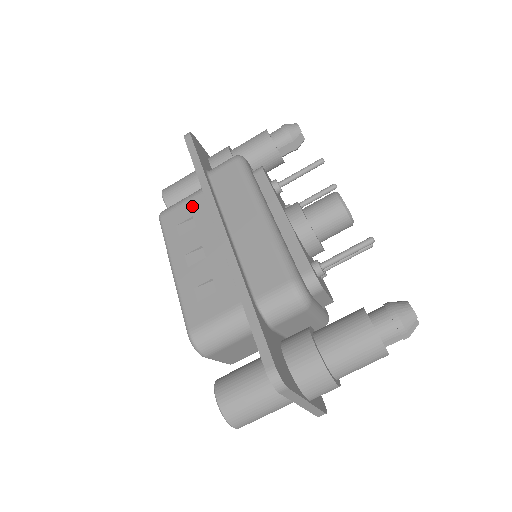
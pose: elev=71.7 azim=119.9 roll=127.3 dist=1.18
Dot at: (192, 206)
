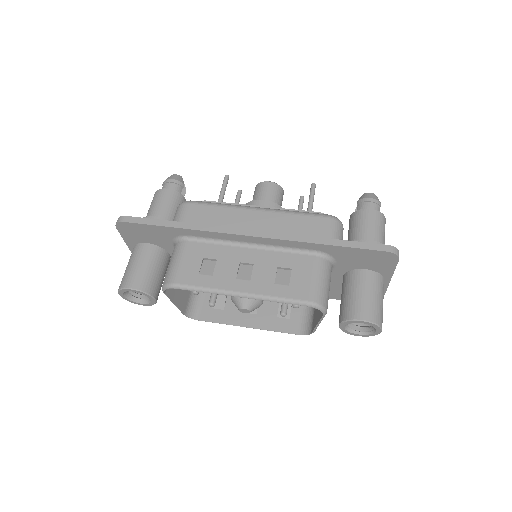
Dot at: (192, 254)
